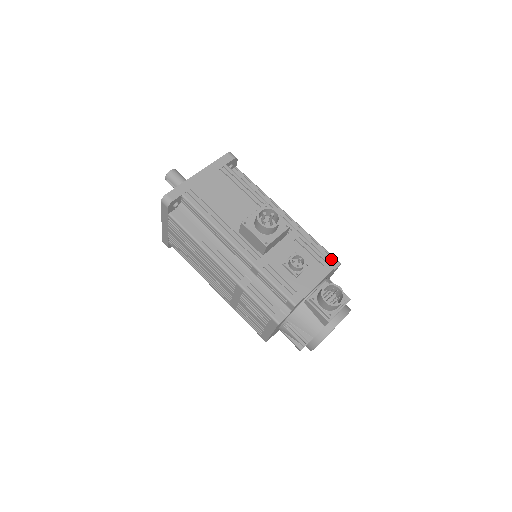
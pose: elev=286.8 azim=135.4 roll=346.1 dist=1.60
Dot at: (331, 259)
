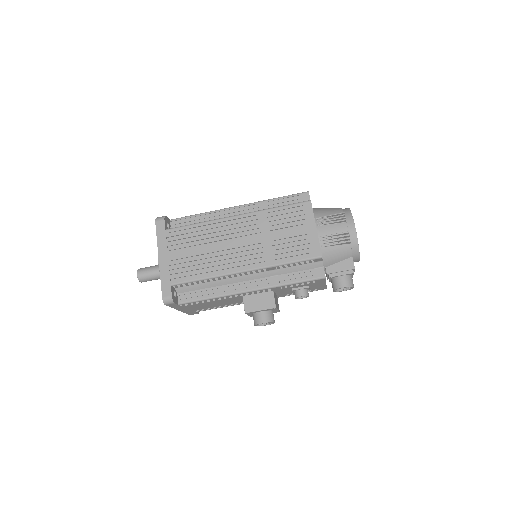
Dot at: (312, 260)
